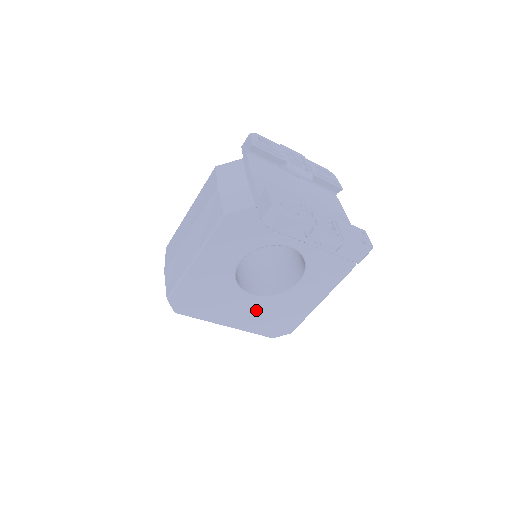
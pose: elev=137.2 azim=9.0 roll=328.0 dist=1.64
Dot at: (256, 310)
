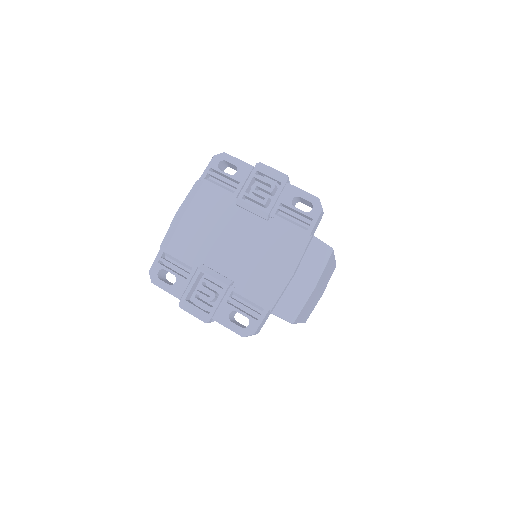
Dot at: occluded
